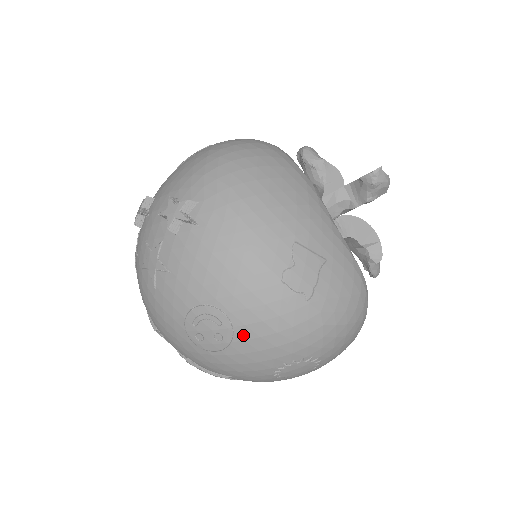
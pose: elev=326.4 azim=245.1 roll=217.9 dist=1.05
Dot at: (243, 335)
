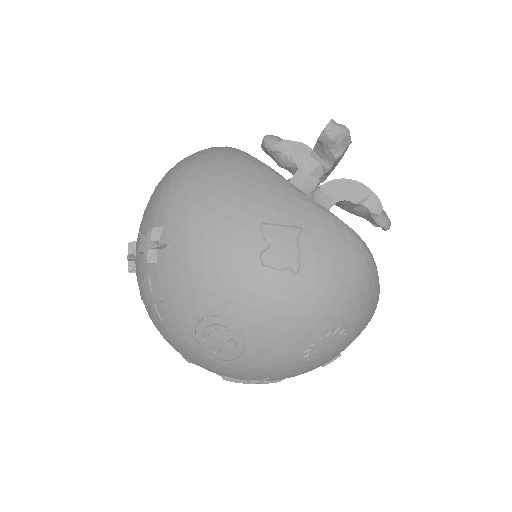
Dot at: (251, 332)
